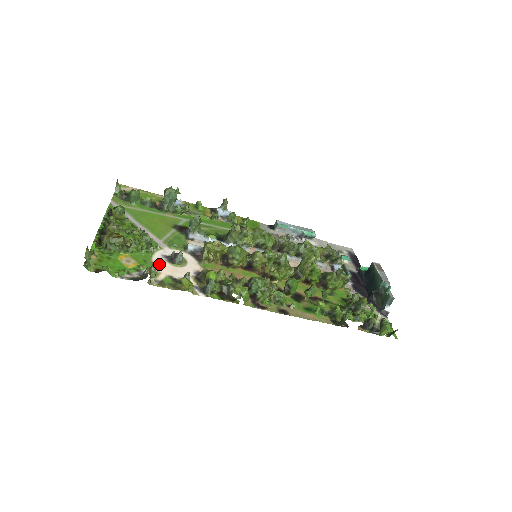
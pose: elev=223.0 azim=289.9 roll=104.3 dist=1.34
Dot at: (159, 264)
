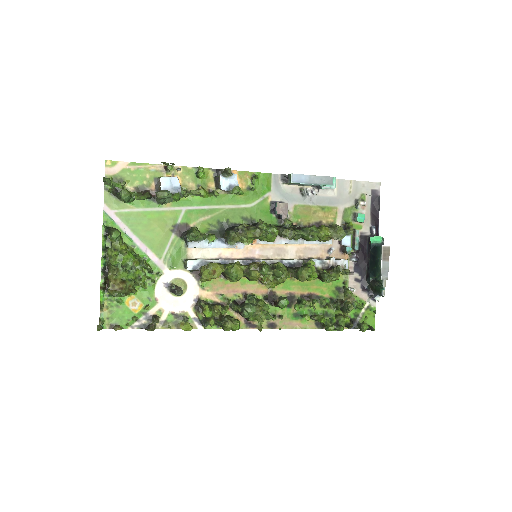
Dot at: (162, 298)
